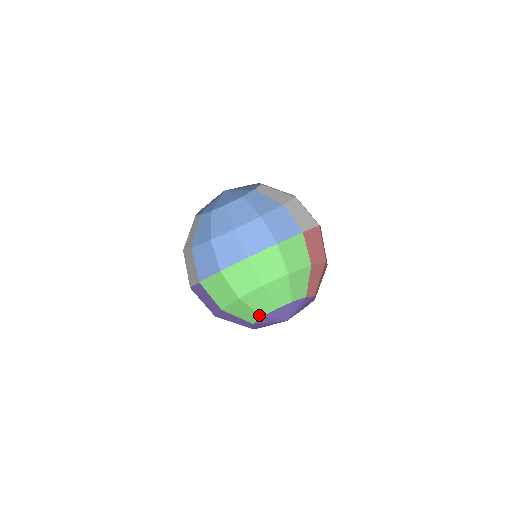
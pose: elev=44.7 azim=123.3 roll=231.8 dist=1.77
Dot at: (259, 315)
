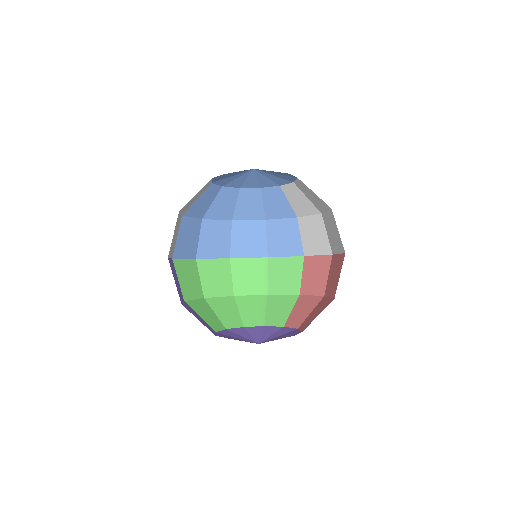
Dot at: (223, 325)
